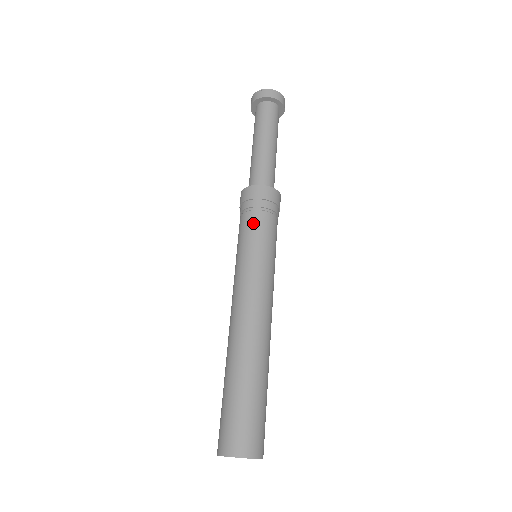
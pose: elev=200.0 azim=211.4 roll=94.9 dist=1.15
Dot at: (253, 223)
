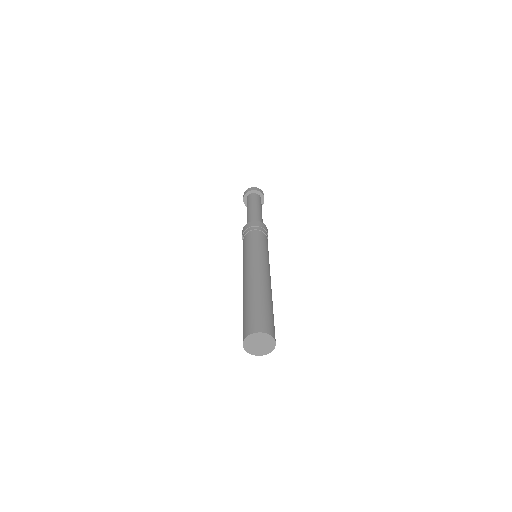
Dot at: (264, 238)
